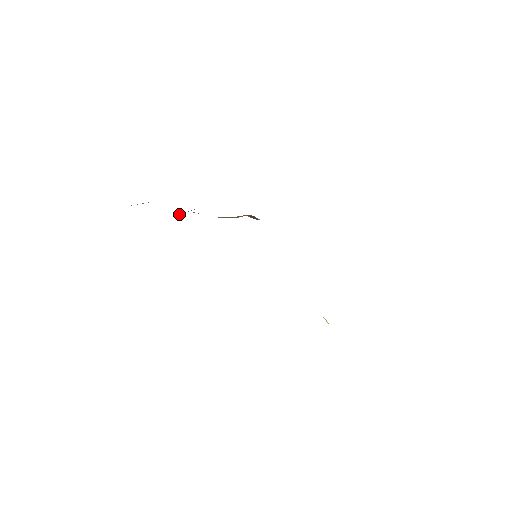
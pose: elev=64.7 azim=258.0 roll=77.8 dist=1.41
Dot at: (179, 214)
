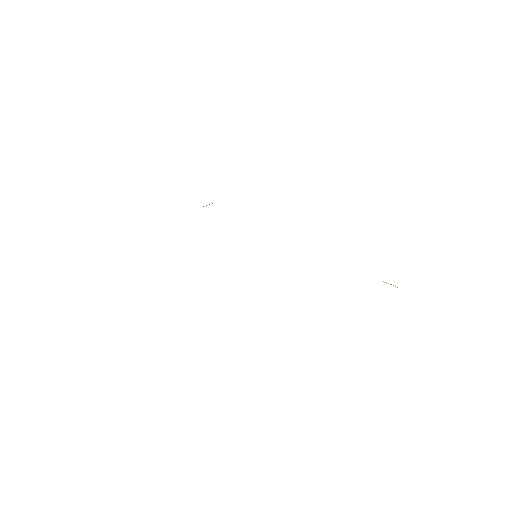
Dot at: occluded
